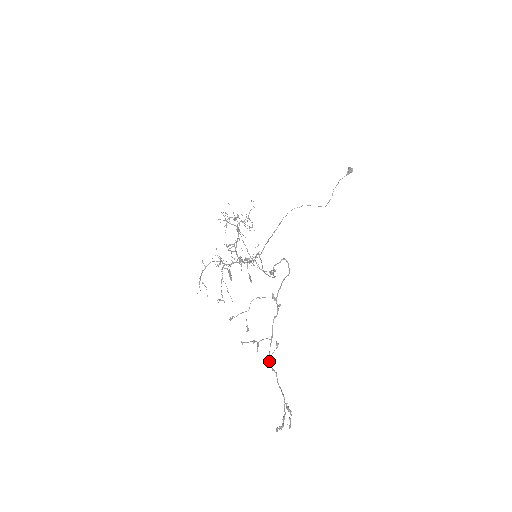
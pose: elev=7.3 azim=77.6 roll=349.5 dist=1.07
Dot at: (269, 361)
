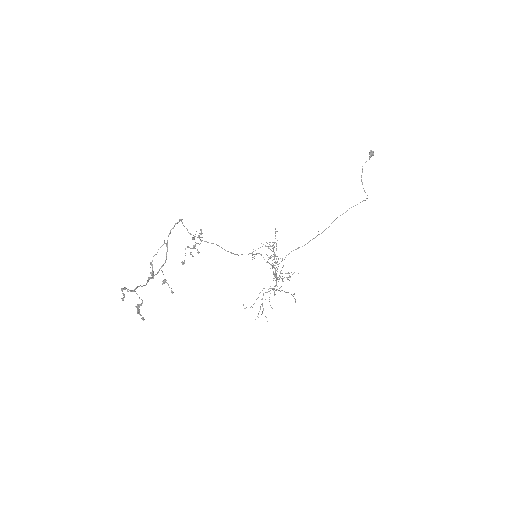
Dot at: (149, 279)
